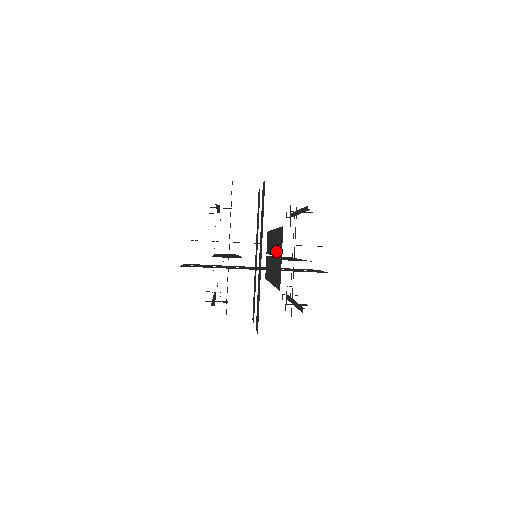
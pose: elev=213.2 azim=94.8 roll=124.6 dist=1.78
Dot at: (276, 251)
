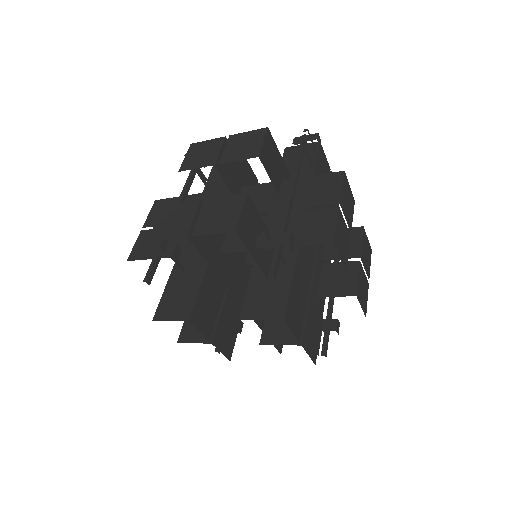
Dot at: occluded
